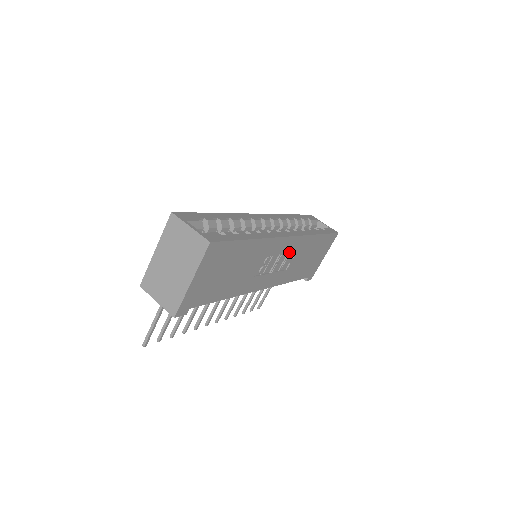
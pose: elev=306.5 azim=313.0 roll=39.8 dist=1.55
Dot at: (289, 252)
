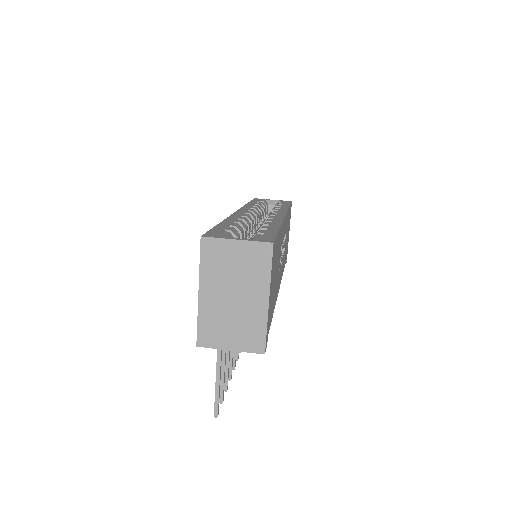
Dot at: occluded
